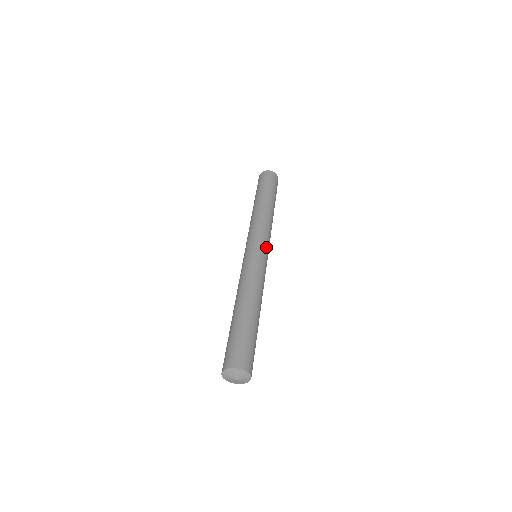
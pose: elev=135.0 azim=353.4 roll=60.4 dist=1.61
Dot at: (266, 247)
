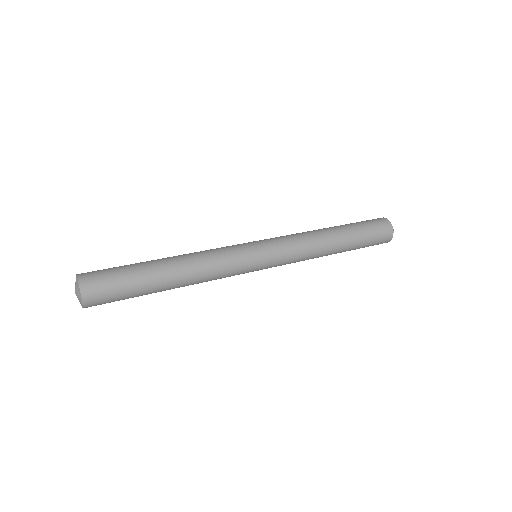
Dot at: (263, 241)
